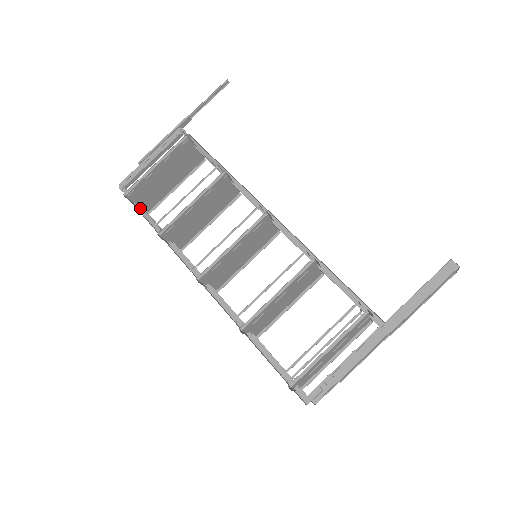
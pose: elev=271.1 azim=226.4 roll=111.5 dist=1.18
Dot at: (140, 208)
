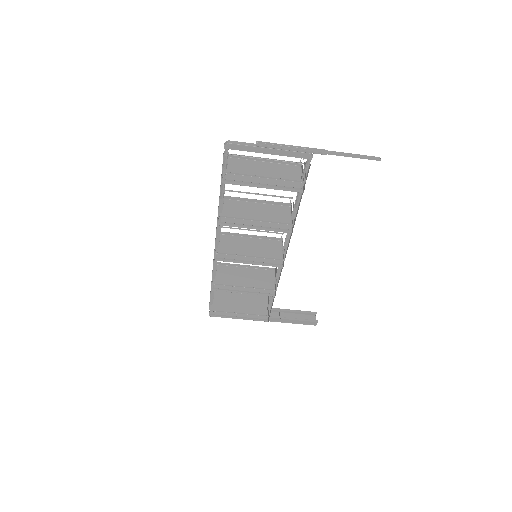
Dot at: occluded
